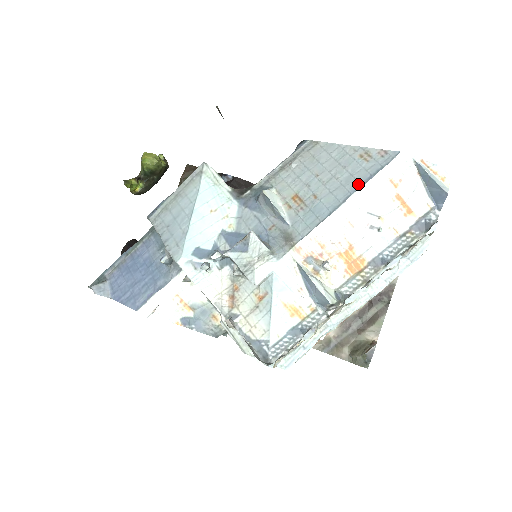
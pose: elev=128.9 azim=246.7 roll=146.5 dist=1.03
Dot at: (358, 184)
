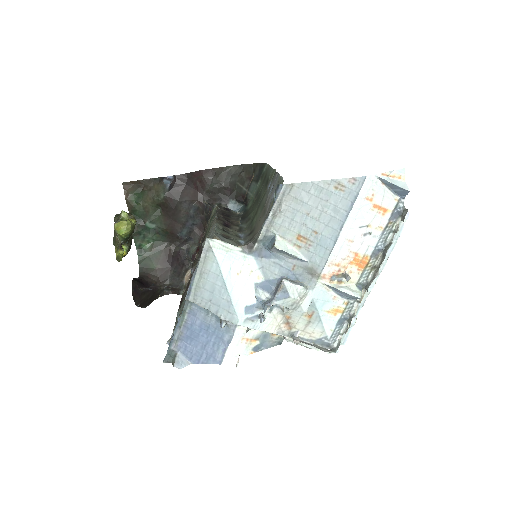
Dot at: (345, 213)
